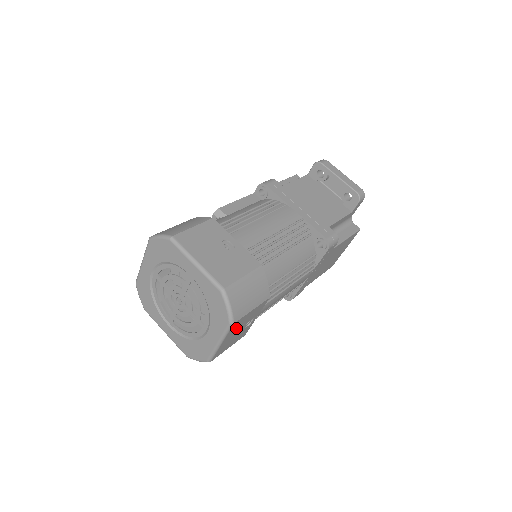
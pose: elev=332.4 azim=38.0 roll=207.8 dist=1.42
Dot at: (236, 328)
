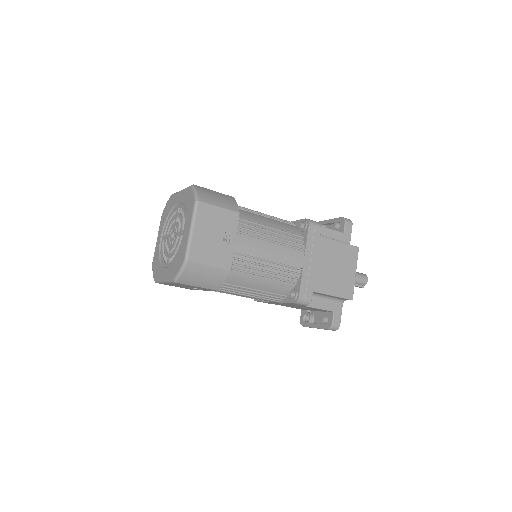
Dot at: (206, 221)
